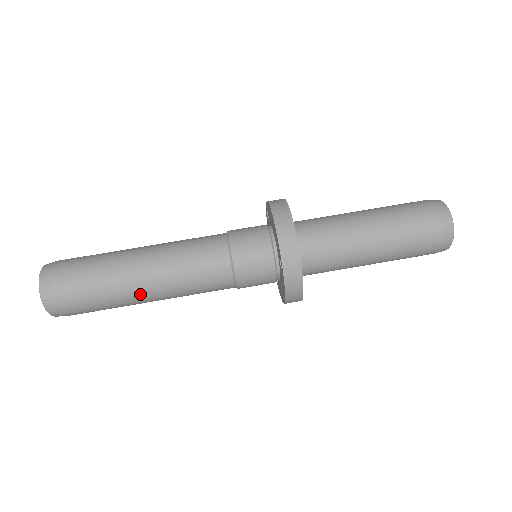
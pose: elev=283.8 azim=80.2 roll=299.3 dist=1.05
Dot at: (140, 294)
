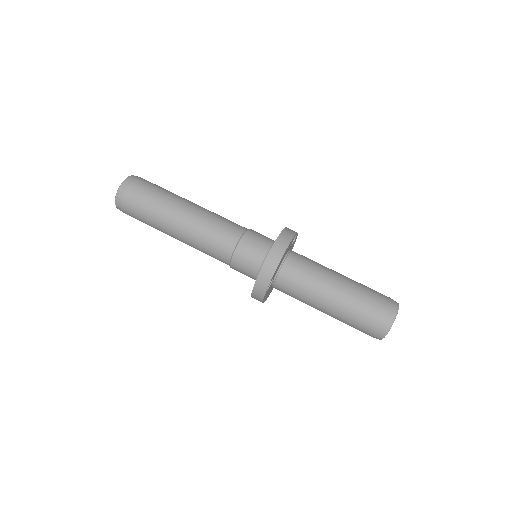
Dot at: (171, 234)
